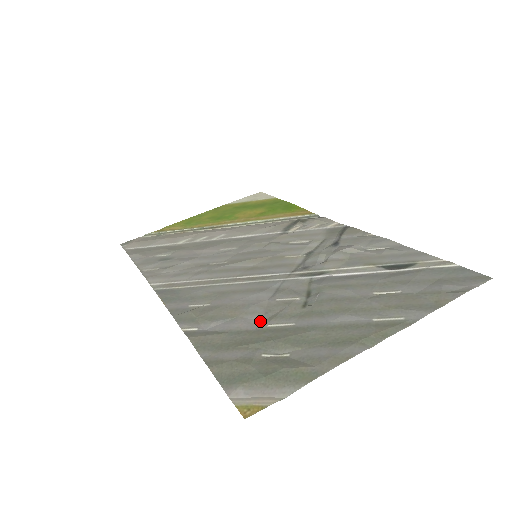
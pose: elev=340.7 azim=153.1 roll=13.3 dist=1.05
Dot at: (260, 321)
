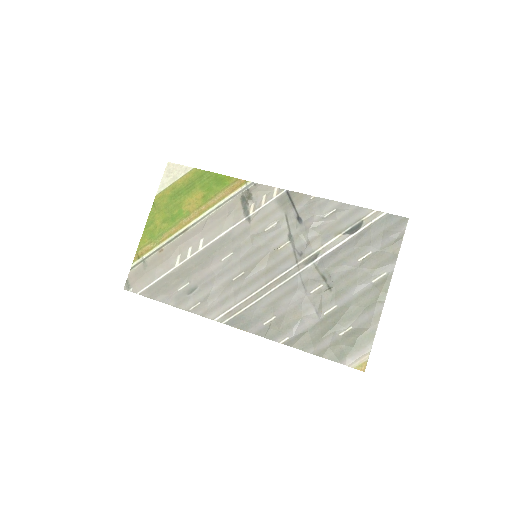
Dot at: (316, 313)
